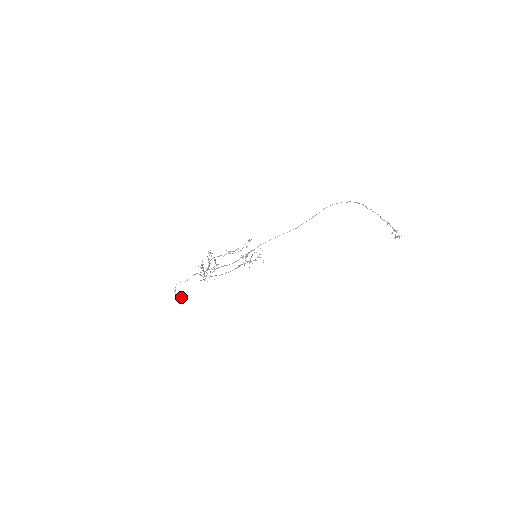
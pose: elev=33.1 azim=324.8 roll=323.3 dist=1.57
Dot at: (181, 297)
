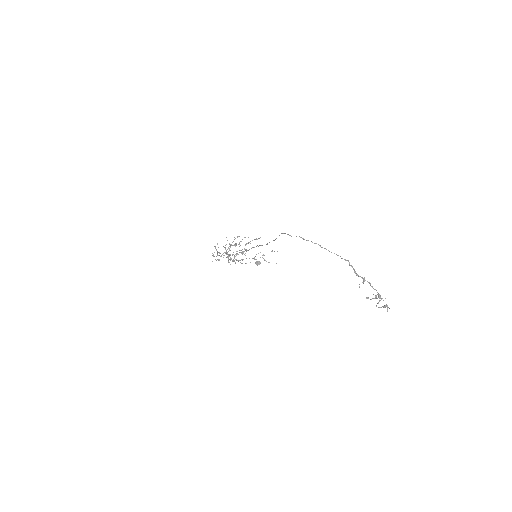
Dot at: (255, 263)
